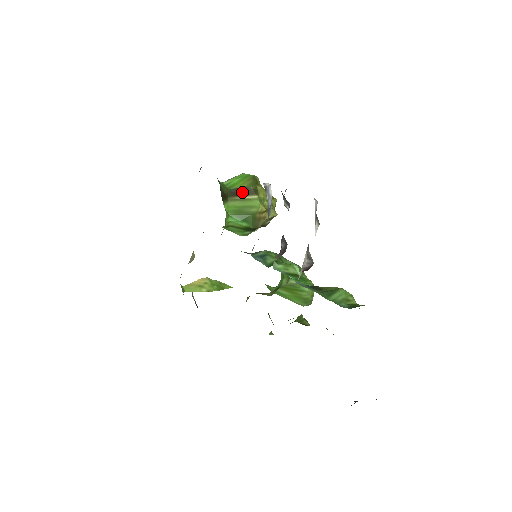
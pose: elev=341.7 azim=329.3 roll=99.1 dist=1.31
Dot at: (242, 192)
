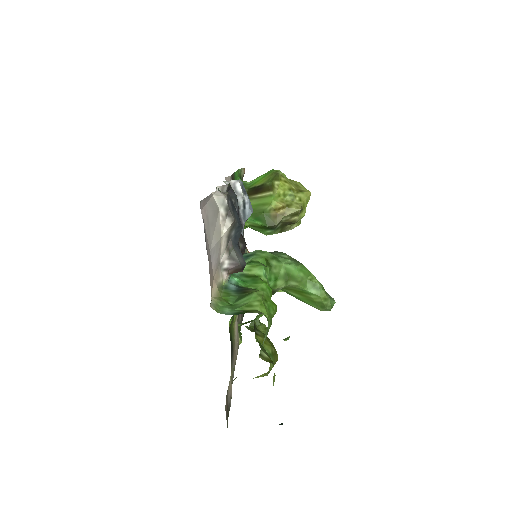
Dot at: (259, 190)
